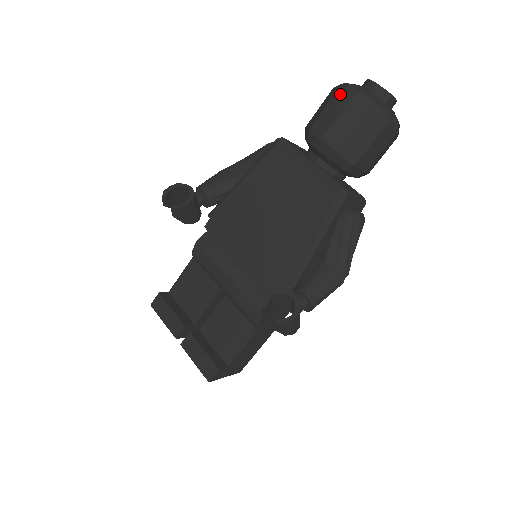
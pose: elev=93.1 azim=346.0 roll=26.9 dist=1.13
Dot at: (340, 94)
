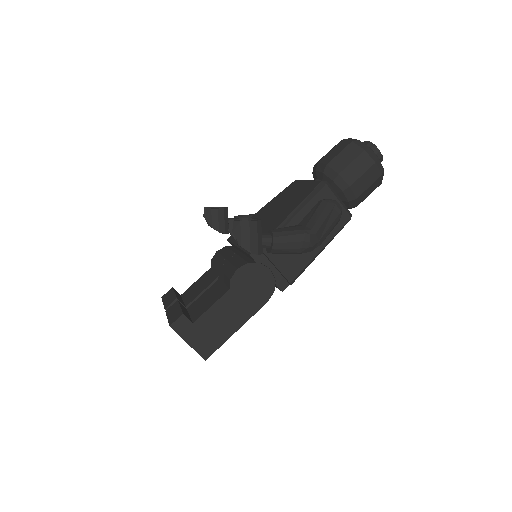
Dot at: occluded
